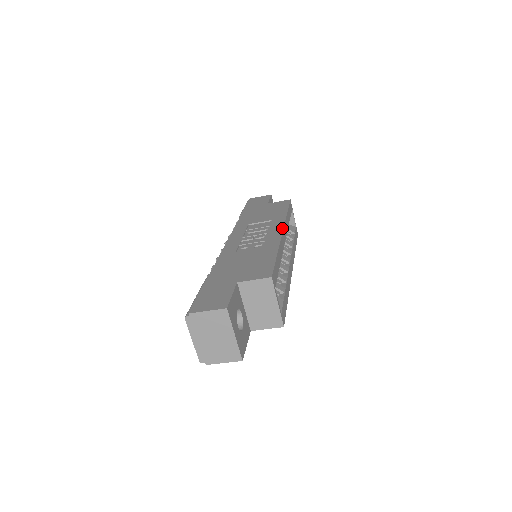
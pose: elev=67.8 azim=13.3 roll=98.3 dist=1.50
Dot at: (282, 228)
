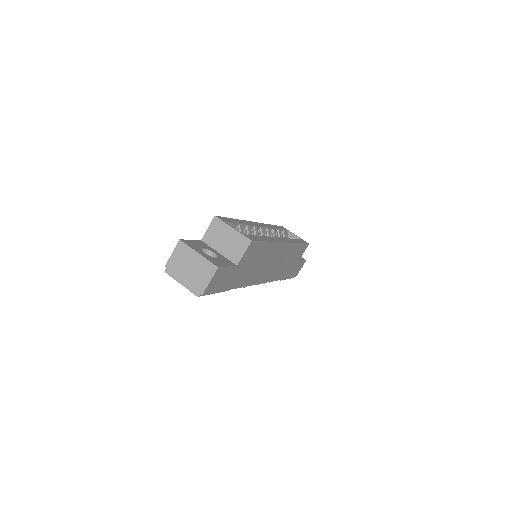
Dot at: occluded
